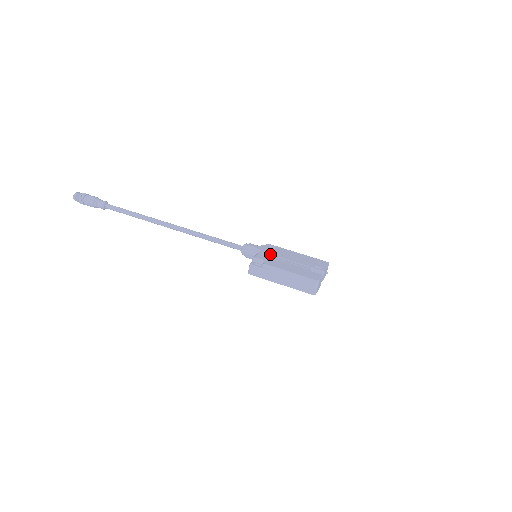
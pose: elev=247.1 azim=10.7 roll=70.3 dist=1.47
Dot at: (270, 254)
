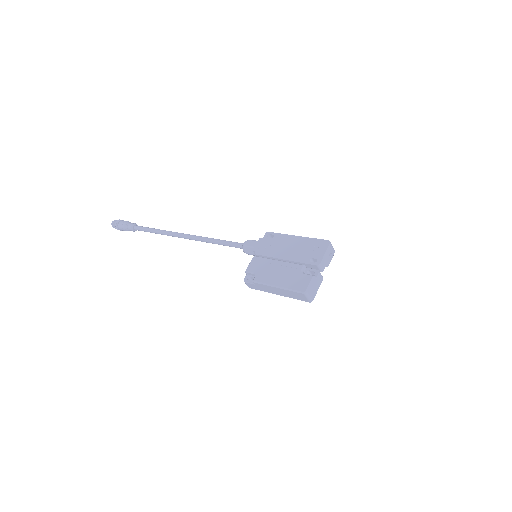
Dot at: (264, 256)
